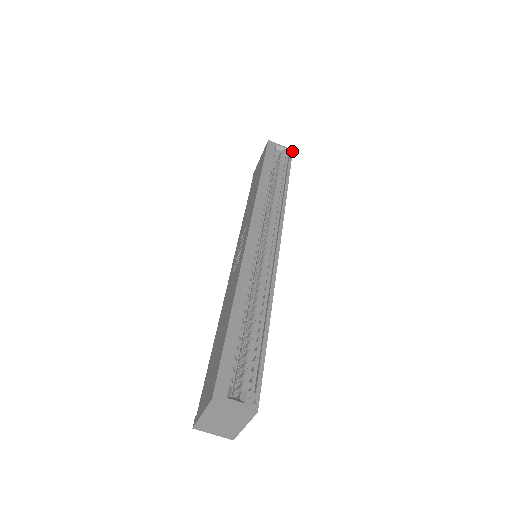
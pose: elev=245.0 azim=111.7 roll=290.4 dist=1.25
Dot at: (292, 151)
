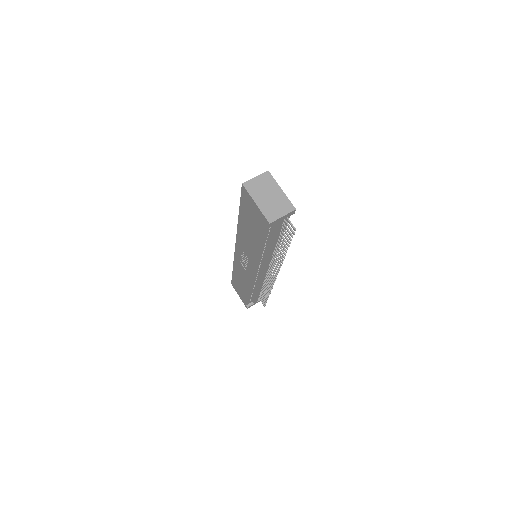
Dot at: occluded
